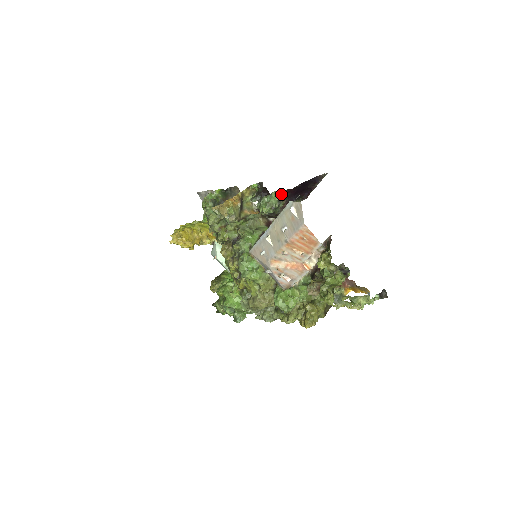
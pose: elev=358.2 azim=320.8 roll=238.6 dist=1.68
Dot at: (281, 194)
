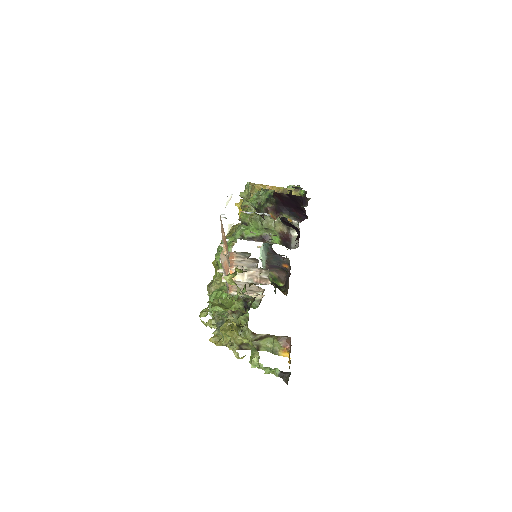
Dot at: (273, 195)
